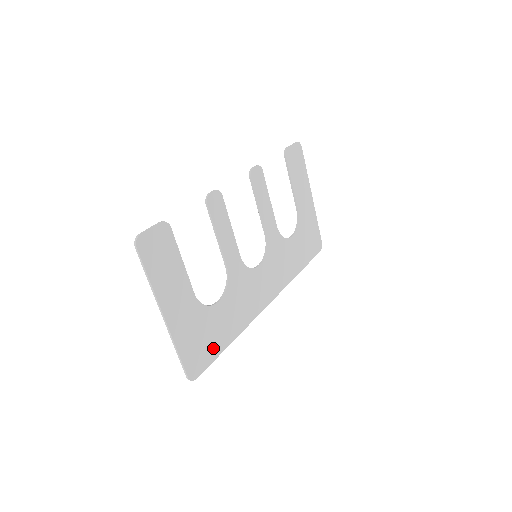
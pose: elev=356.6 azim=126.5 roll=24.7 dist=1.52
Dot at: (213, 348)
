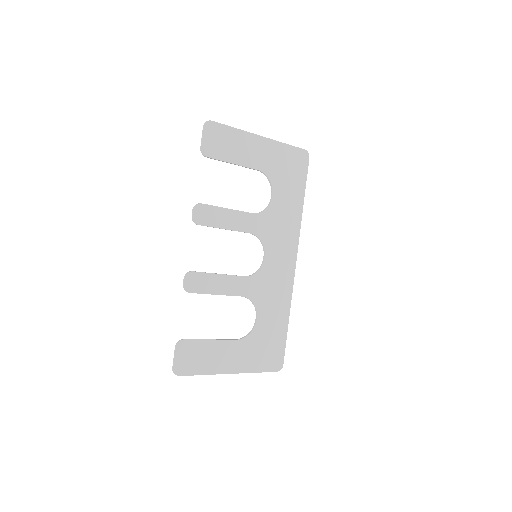
Dot at: (278, 340)
